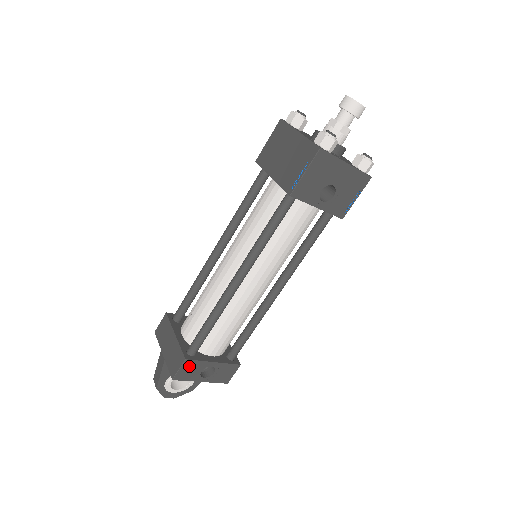
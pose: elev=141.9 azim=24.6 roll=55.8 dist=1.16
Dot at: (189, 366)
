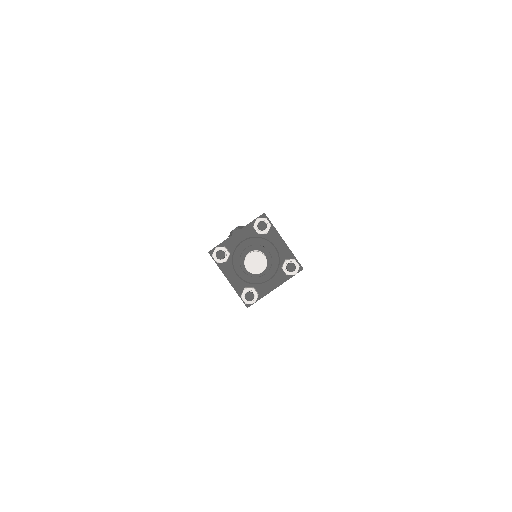
Dot at: occluded
